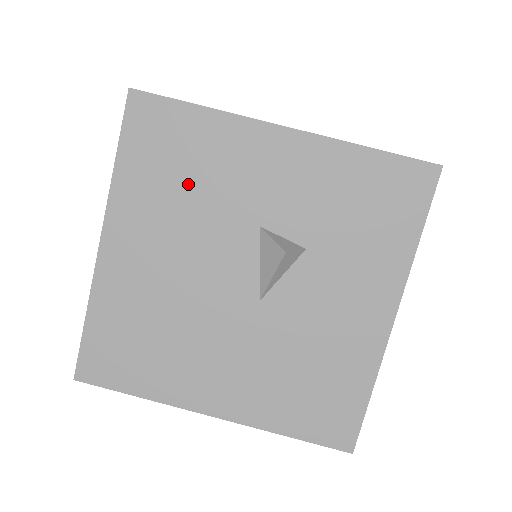
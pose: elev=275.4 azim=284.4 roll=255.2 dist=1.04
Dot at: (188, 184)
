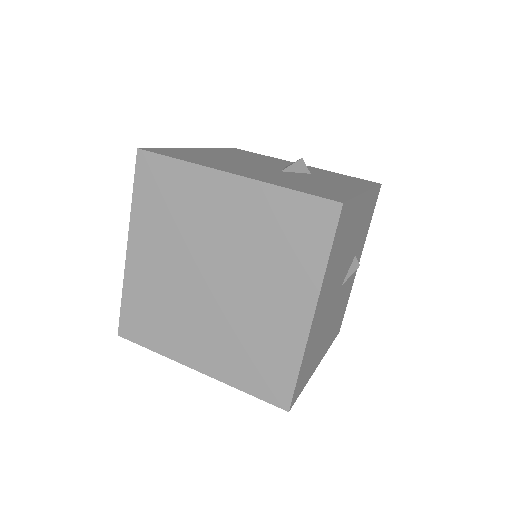
Dot at: occluded
